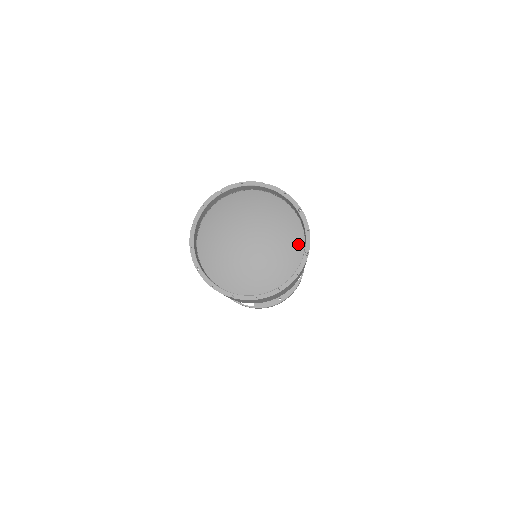
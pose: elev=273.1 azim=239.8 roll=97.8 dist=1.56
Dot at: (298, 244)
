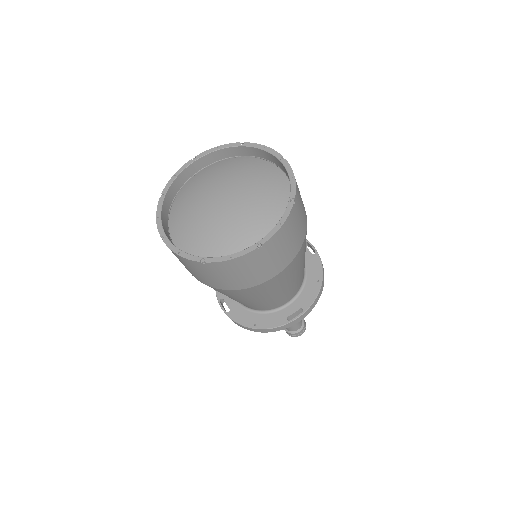
Dot at: (269, 168)
